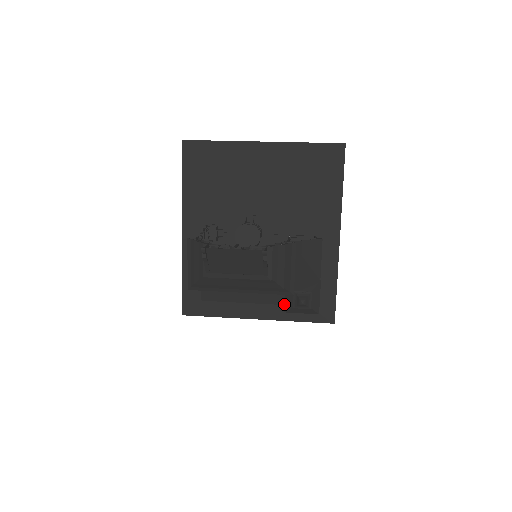
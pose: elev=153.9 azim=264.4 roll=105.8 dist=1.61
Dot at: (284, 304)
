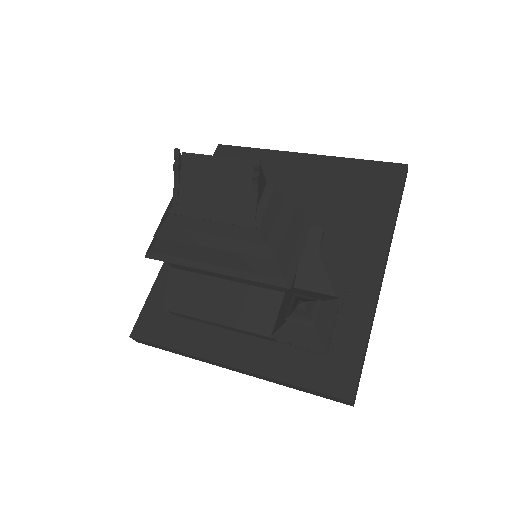
Dot at: occluded
